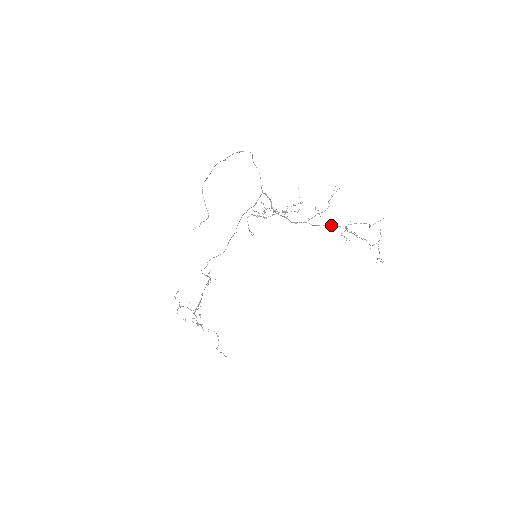
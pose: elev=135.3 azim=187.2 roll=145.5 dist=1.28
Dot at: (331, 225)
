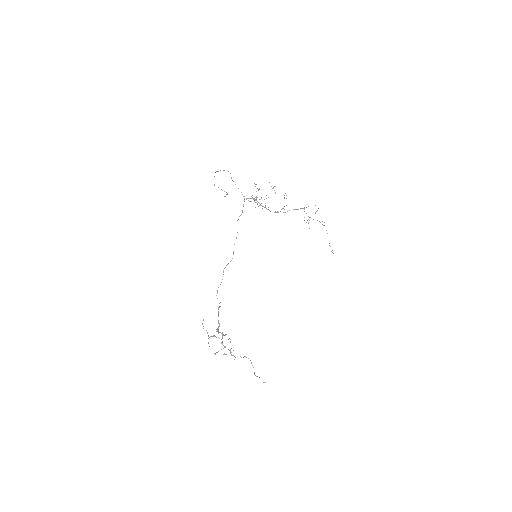
Dot at: occluded
